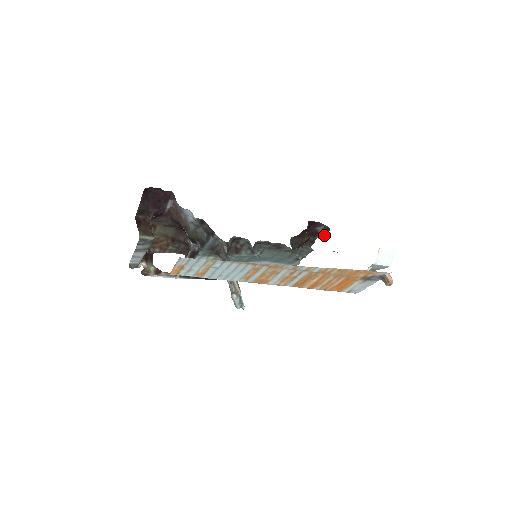
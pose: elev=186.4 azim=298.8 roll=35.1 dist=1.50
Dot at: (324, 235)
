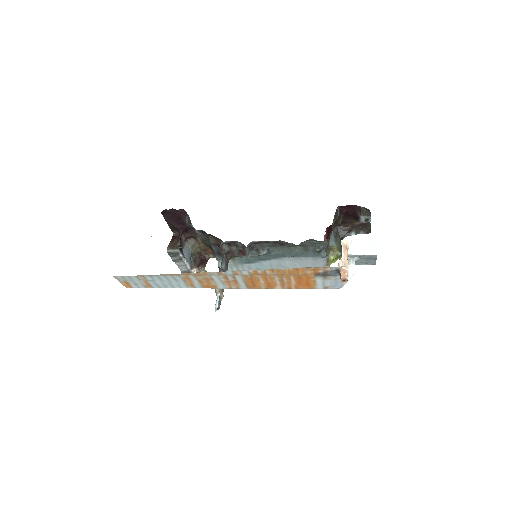
Dot at: (367, 217)
